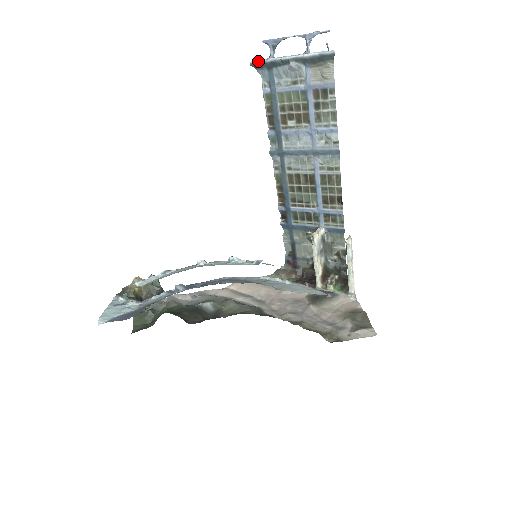
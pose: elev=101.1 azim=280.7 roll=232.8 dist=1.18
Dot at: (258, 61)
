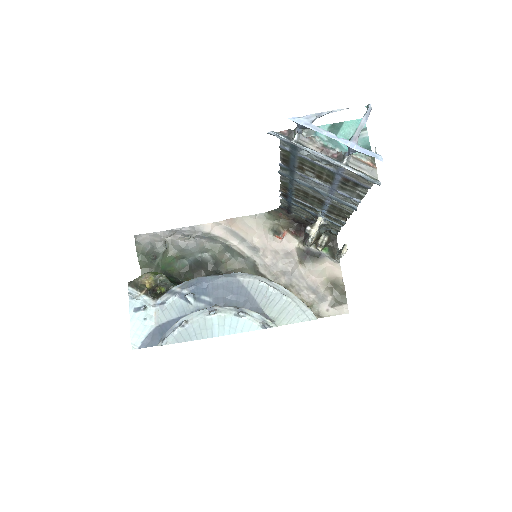
Dot at: (279, 137)
